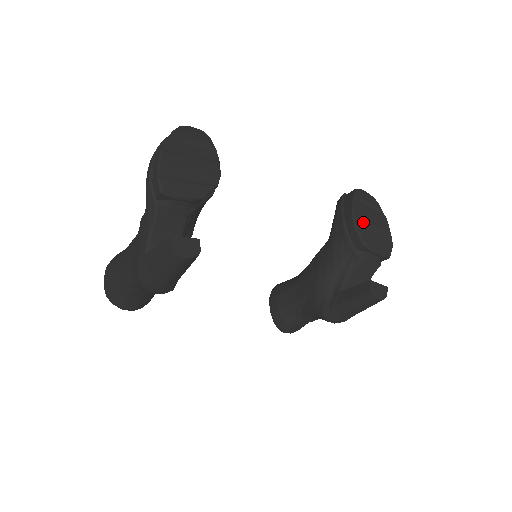
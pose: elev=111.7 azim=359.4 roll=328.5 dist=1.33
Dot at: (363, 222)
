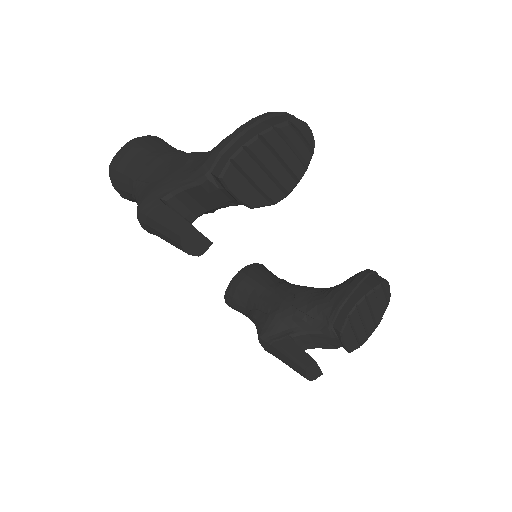
Dot at: (360, 313)
